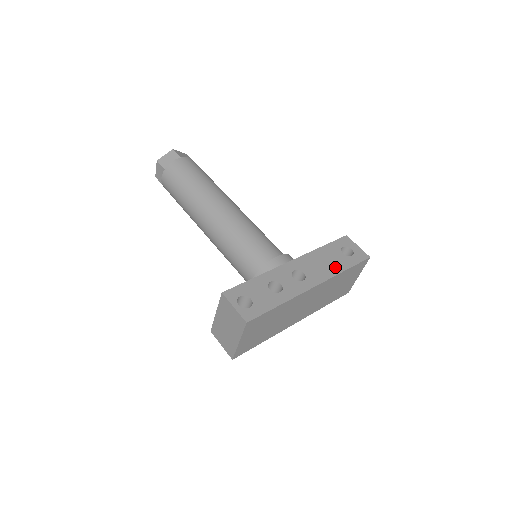
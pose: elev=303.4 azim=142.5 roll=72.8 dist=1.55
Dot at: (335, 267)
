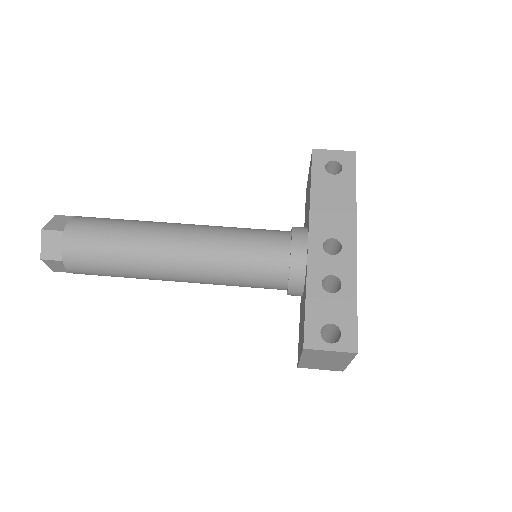
Dot at: (346, 199)
